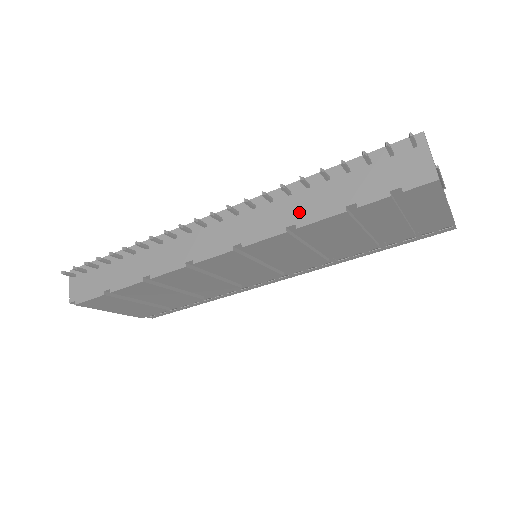
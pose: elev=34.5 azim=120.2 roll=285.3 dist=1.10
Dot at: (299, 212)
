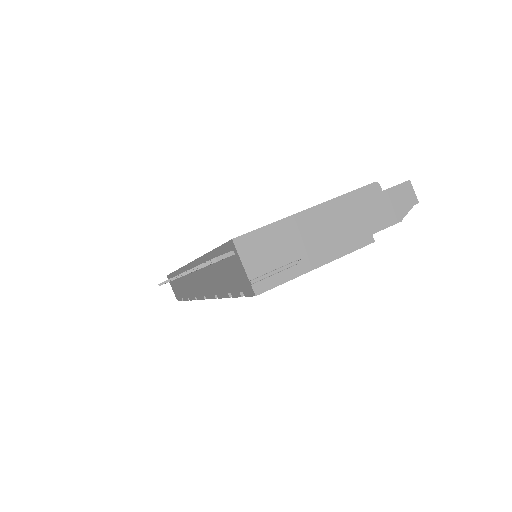
Dot at: (213, 285)
